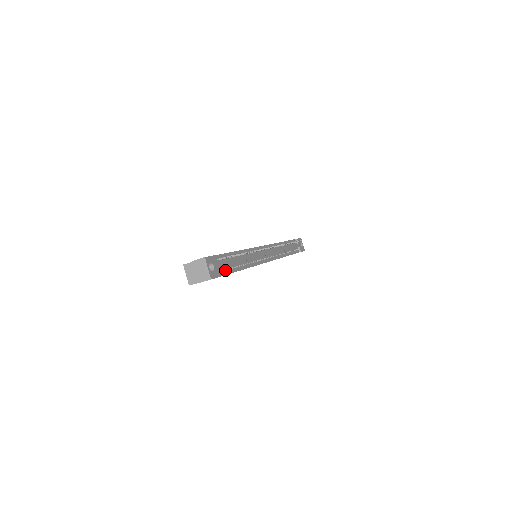
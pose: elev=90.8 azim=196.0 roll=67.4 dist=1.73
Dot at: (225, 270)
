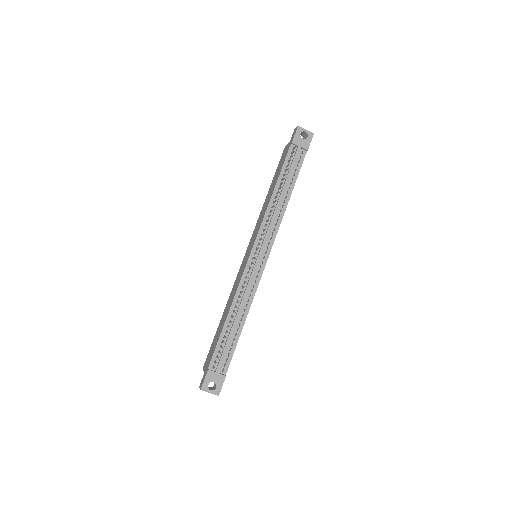
Dot at: (227, 358)
